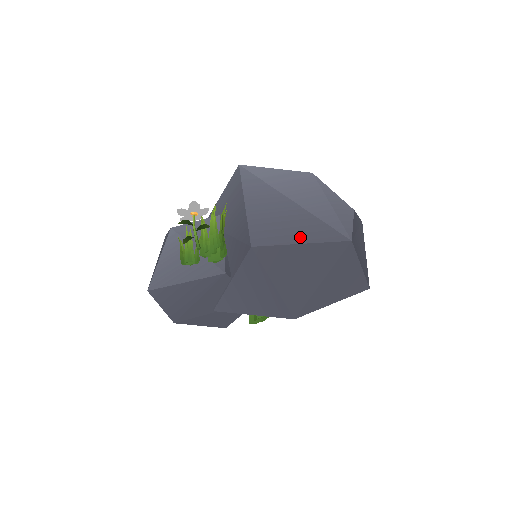
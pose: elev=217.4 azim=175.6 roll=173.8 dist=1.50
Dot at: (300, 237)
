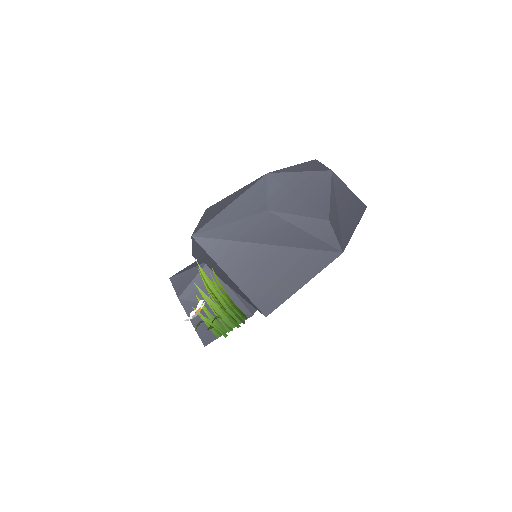
Dot at: (298, 281)
